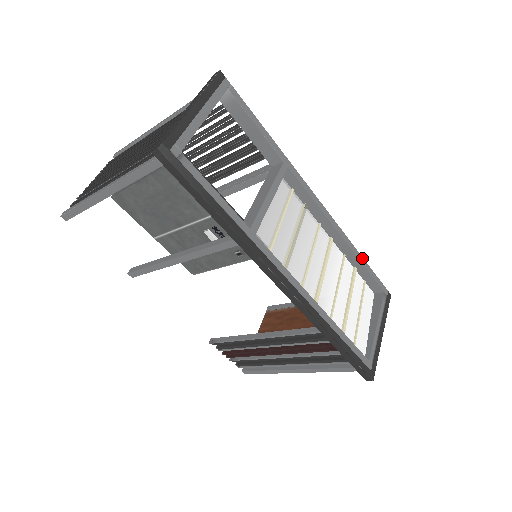
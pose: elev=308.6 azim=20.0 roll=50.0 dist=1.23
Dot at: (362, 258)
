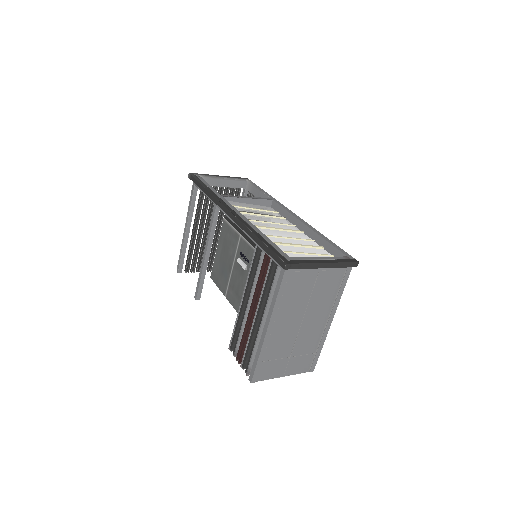
Dot at: (327, 238)
